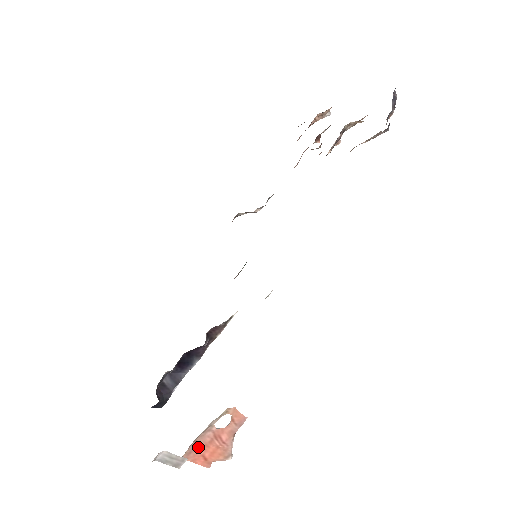
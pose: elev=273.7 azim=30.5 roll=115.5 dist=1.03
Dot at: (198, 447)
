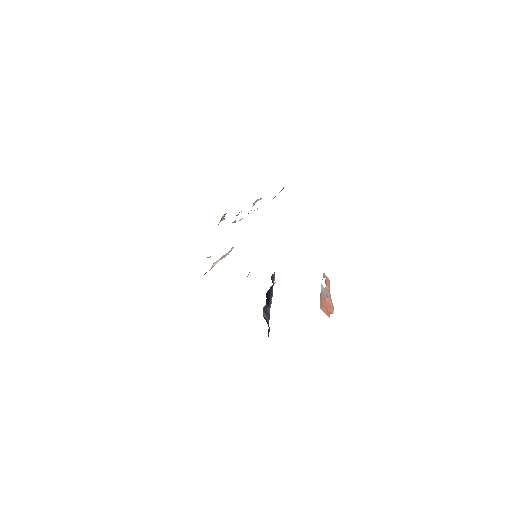
Dot at: (323, 300)
